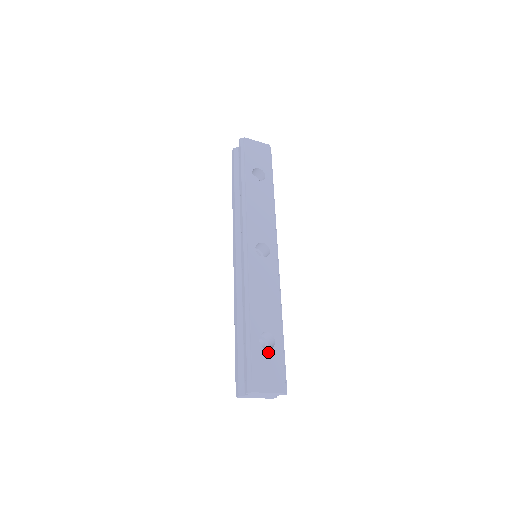
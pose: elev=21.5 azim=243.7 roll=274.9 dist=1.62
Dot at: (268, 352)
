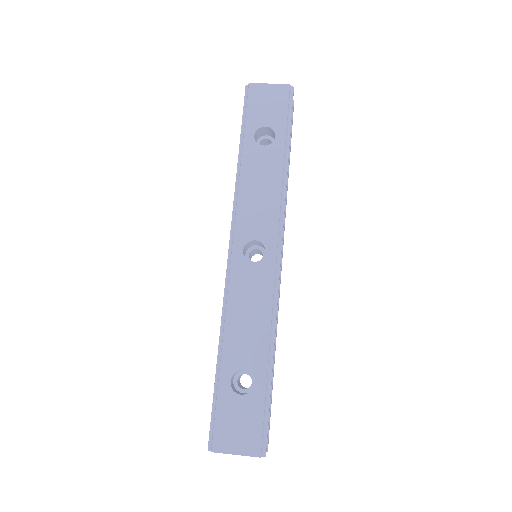
Dot at: (241, 398)
